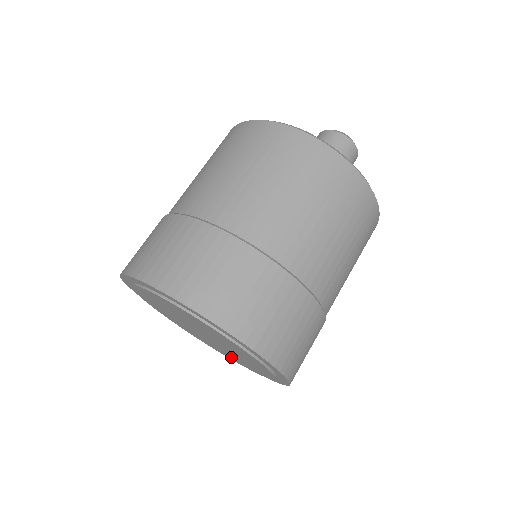
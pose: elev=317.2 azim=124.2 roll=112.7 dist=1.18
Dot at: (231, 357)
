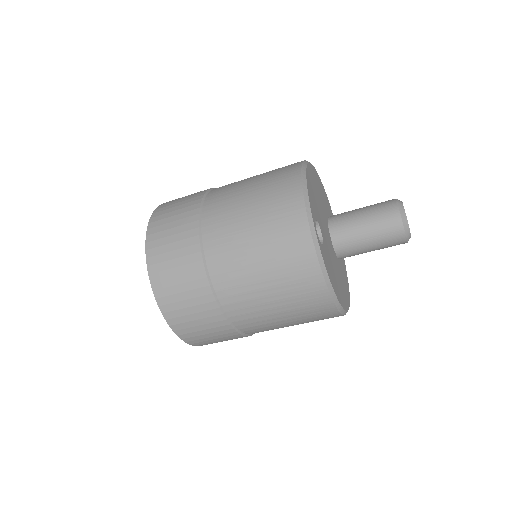
Dot at: occluded
